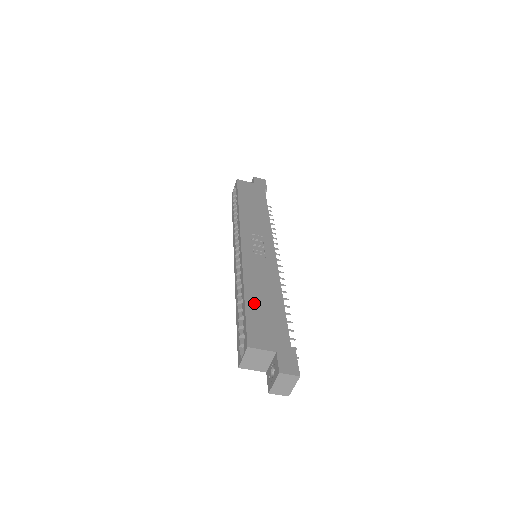
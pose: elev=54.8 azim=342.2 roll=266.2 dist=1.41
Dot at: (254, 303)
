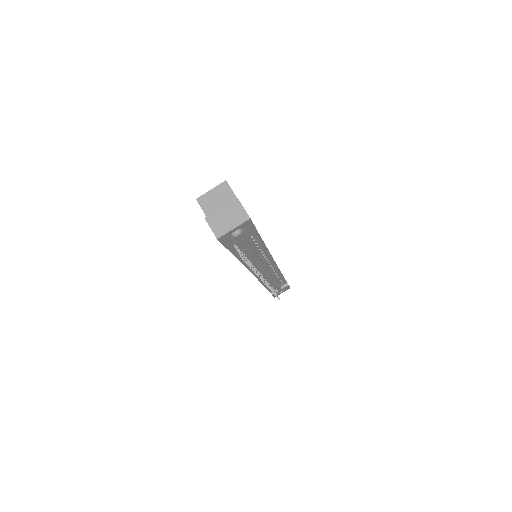
Dot at: occluded
